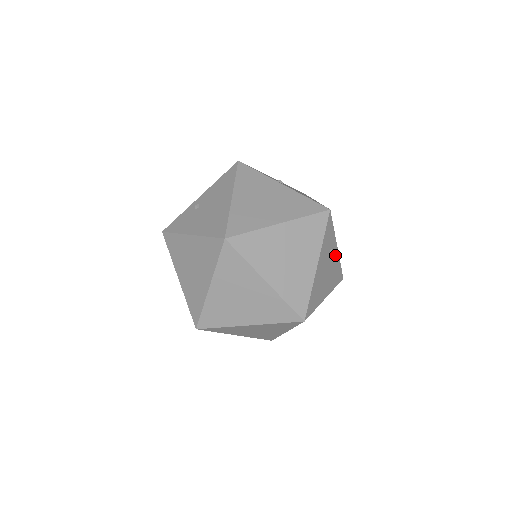
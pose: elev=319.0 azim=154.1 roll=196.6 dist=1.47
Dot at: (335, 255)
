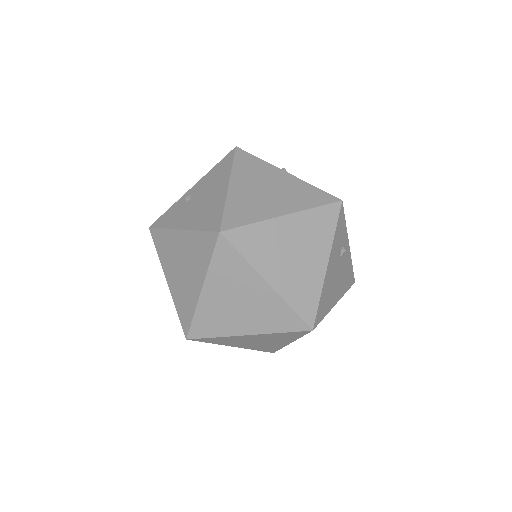
Dot at: (347, 254)
